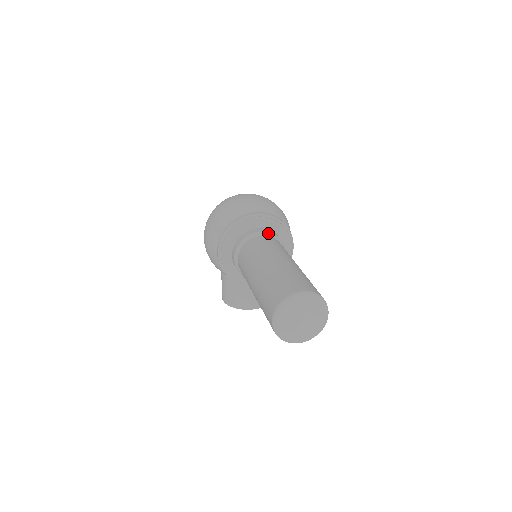
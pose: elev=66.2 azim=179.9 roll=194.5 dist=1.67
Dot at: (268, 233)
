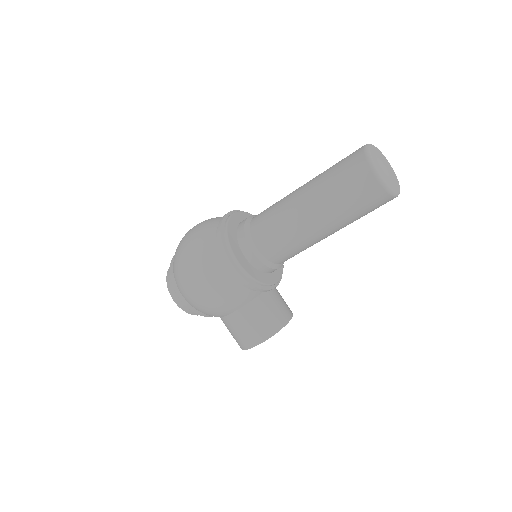
Dot at: (255, 215)
